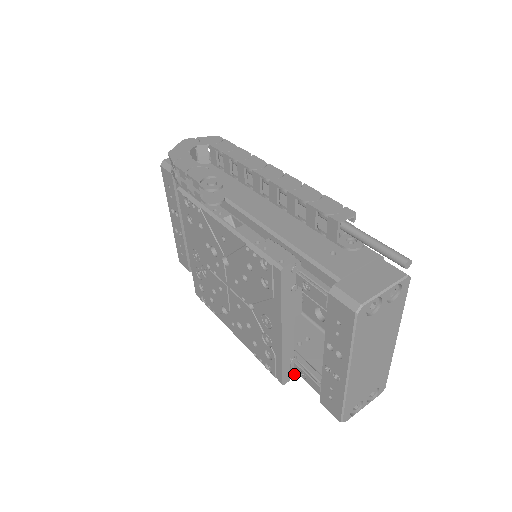
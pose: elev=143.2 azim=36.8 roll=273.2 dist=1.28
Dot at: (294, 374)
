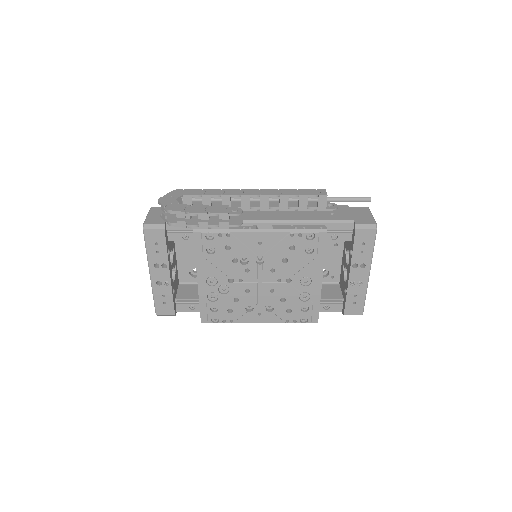
Dot at: occluded
